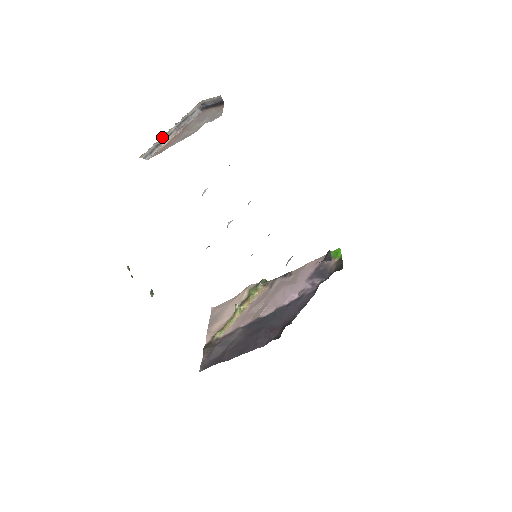
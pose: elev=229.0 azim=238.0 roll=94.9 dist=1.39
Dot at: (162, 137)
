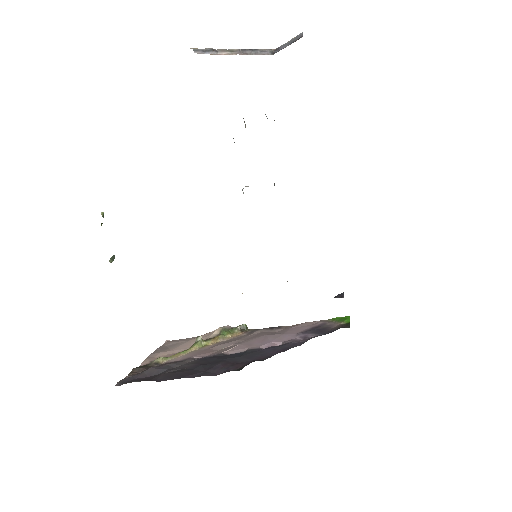
Dot at: occluded
